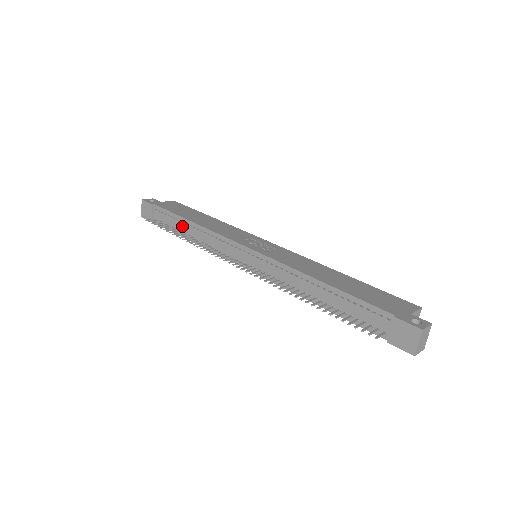
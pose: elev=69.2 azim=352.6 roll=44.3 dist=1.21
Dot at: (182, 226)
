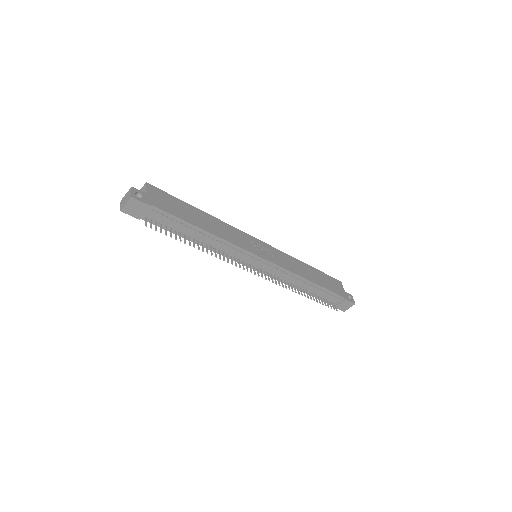
Dot at: (191, 232)
